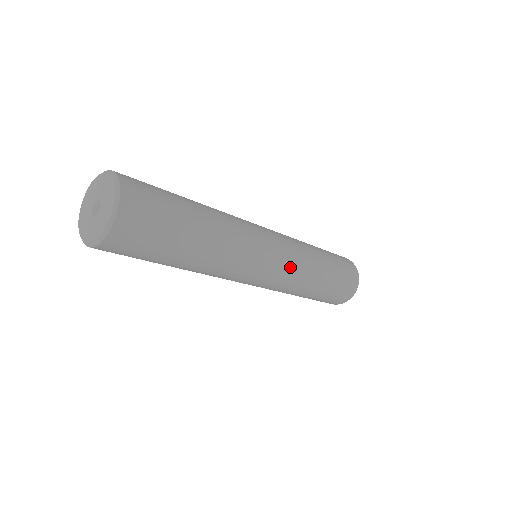
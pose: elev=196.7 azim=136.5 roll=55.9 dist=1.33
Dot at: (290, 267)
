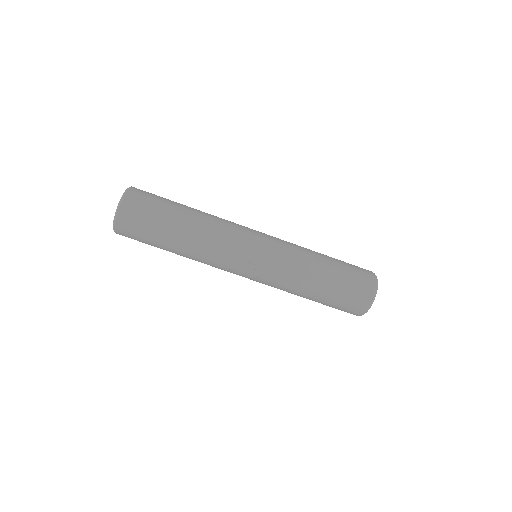
Dot at: (280, 240)
